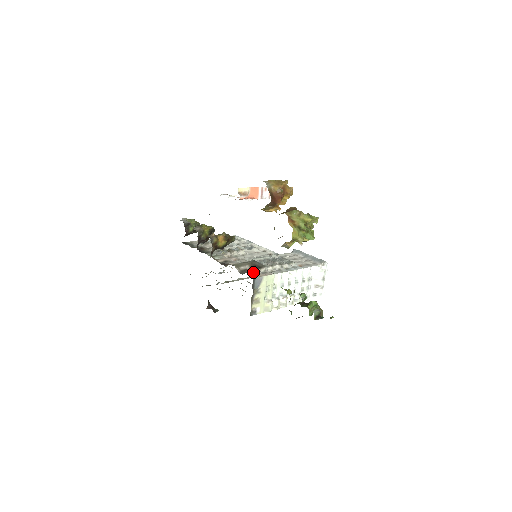
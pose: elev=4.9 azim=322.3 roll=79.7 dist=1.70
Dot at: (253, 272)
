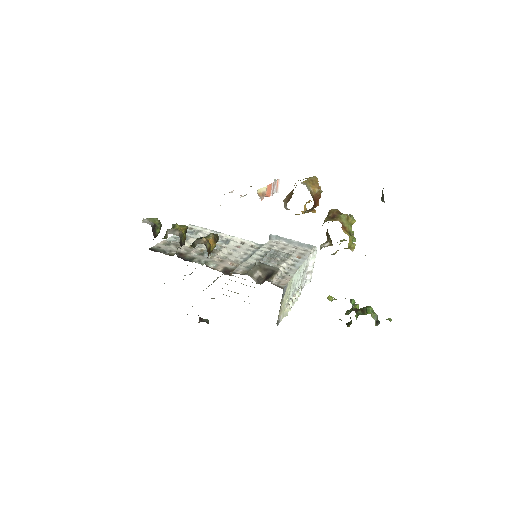
Dot at: (274, 280)
